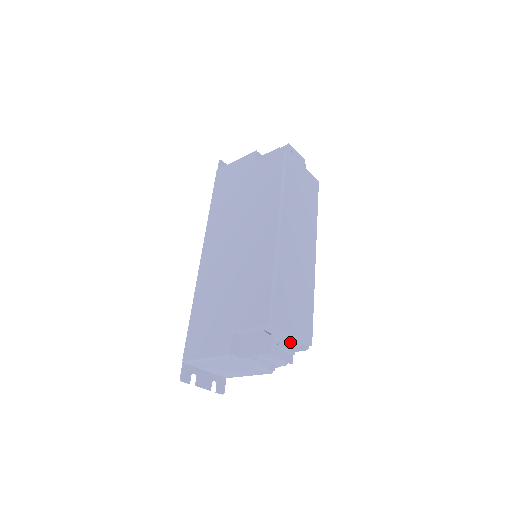
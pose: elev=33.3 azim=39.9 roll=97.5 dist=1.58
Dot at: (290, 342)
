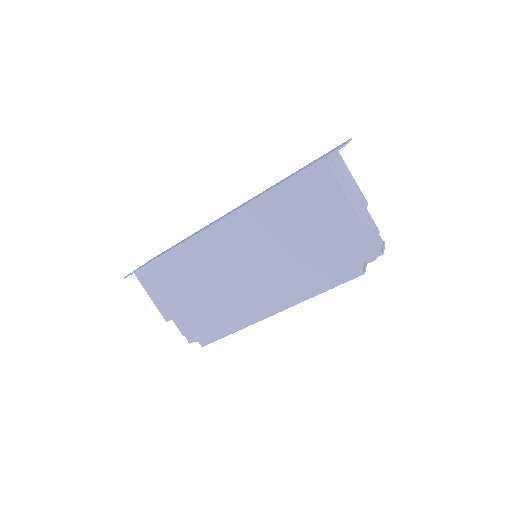
Dot at: occluded
